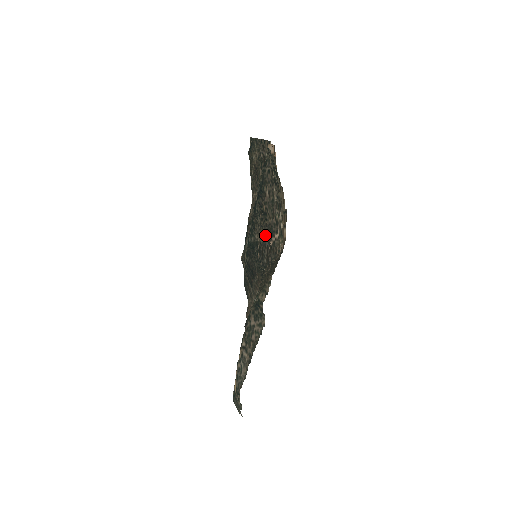
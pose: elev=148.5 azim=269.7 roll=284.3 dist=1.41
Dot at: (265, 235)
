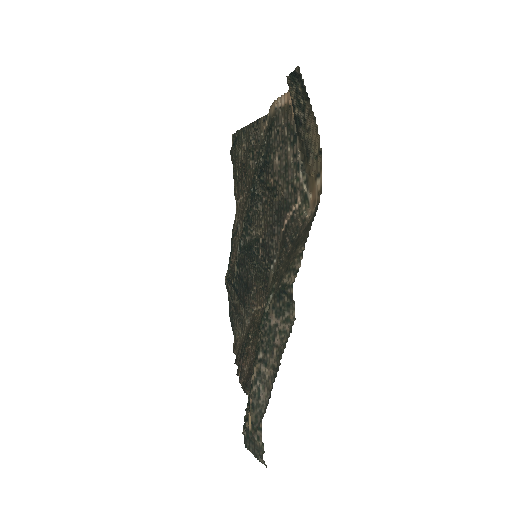
Dot at: (273, 219)
